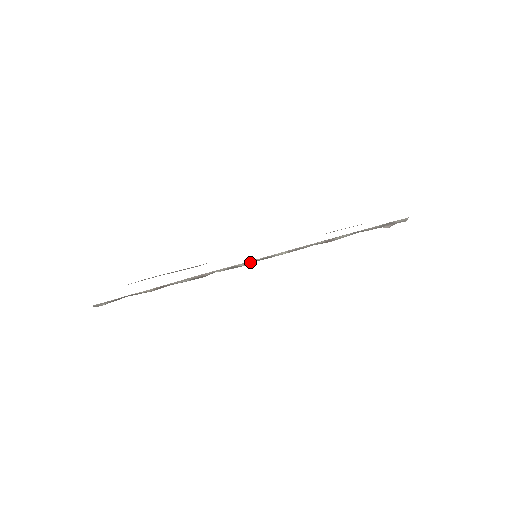
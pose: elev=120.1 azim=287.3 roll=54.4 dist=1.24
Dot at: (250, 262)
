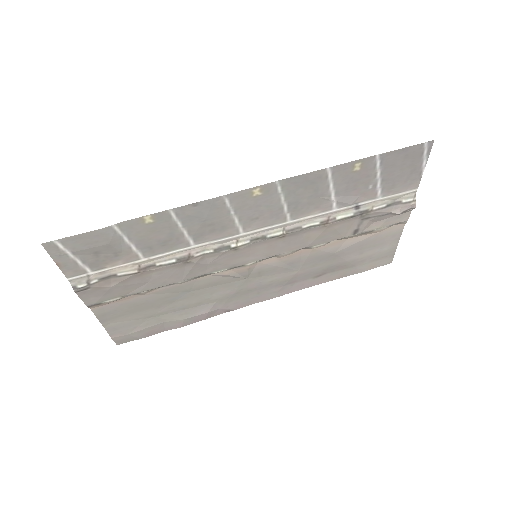
Dot at: (242, 241)
